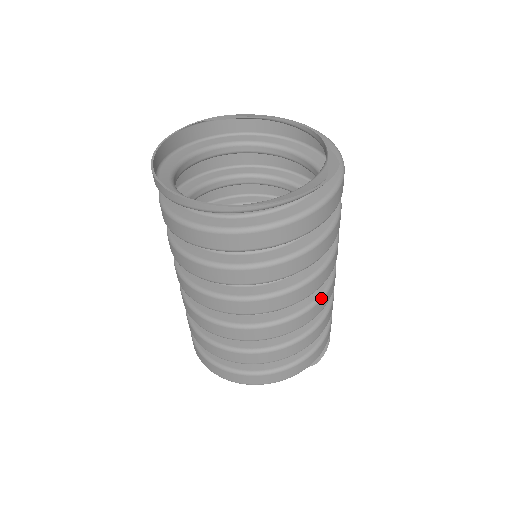
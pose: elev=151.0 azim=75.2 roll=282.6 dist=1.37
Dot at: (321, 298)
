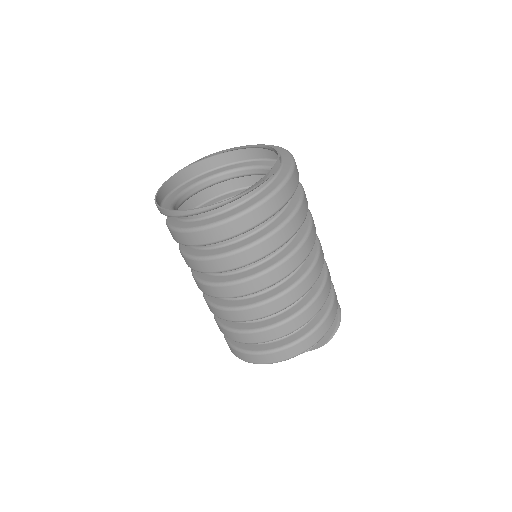
Dot at: (300, 281)
